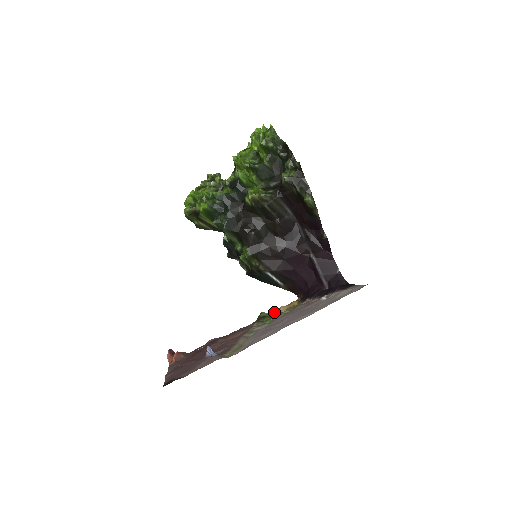
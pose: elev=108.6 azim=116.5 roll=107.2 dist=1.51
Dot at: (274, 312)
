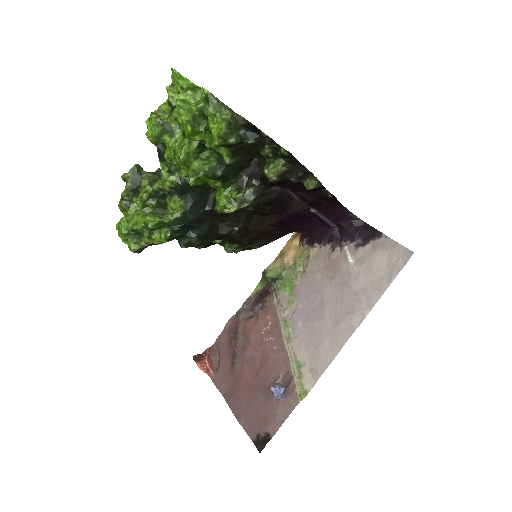
Dot at: (278, 263)
